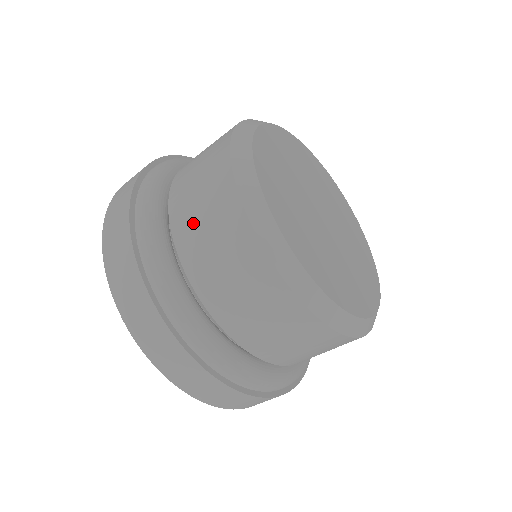
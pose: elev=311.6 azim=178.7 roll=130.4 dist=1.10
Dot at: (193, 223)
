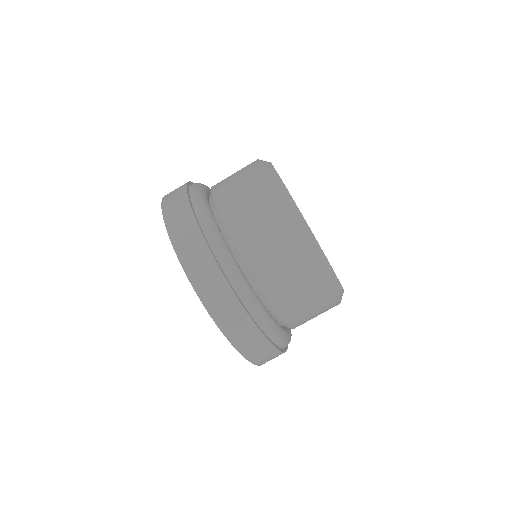
Dot at: (258, 245)
